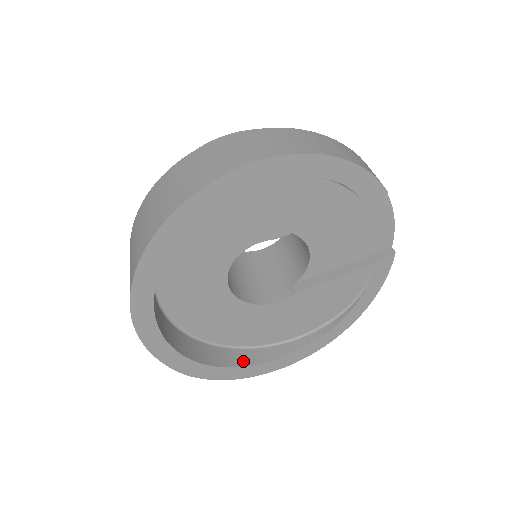
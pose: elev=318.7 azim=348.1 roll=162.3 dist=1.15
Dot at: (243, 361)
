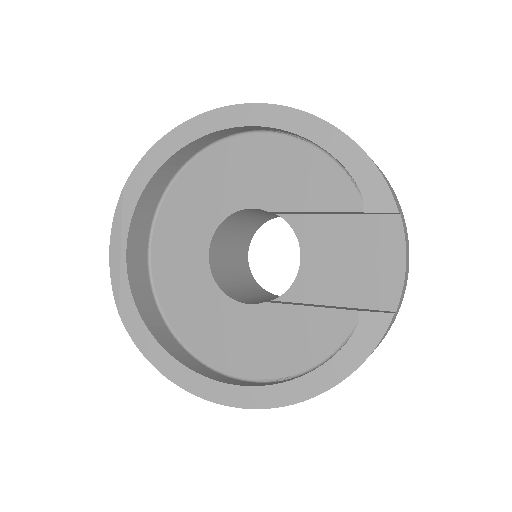
Dot at: (175, 352)
